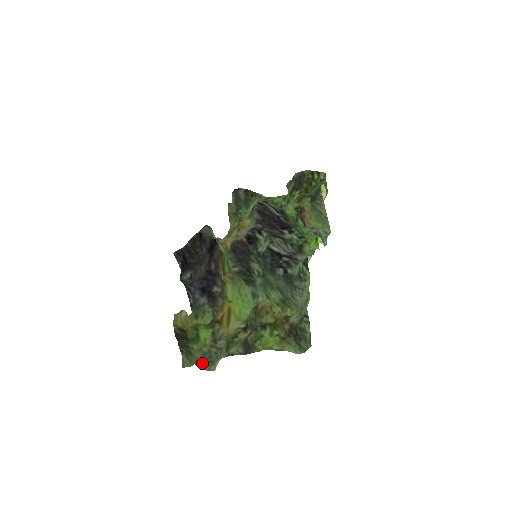
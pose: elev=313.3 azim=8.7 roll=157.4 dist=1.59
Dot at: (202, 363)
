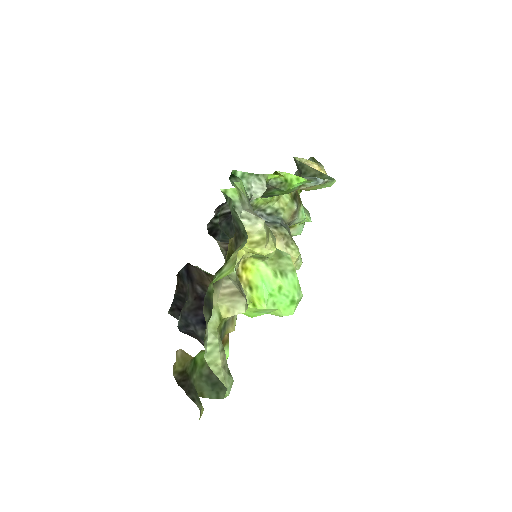
Dot at: (212, 392)
